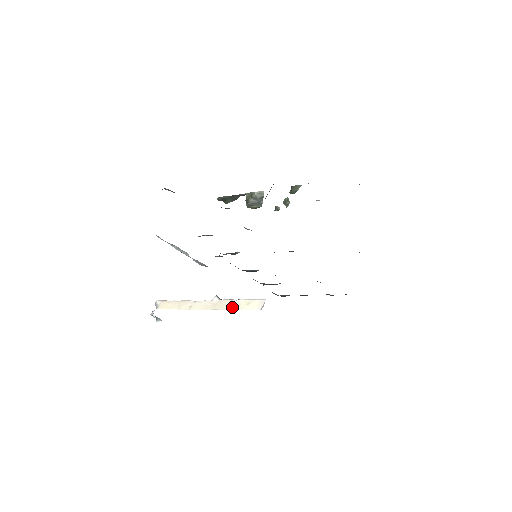
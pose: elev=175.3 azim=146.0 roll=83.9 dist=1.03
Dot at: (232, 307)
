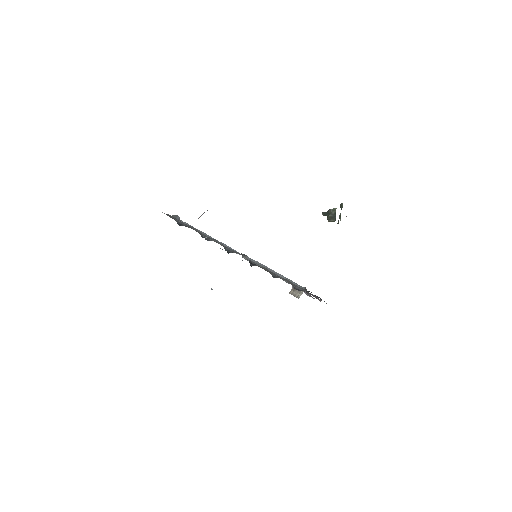
Dot at: (297, 295)
